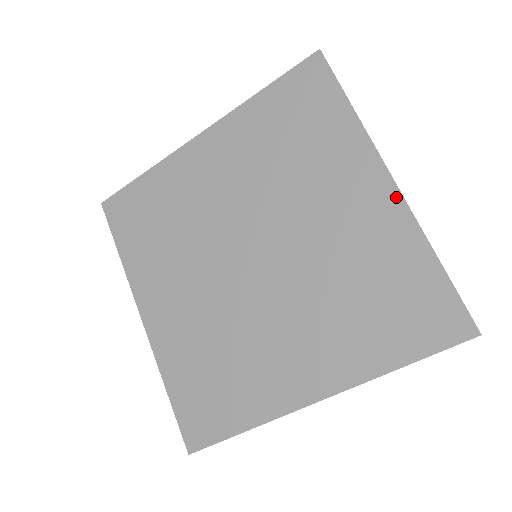
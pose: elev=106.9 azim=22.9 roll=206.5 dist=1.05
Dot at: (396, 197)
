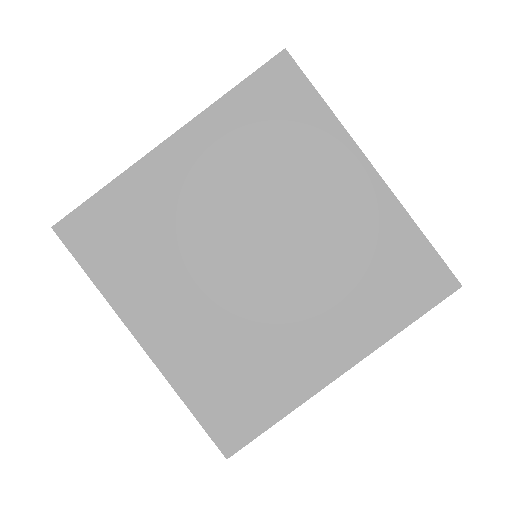
Dot at: (380, 185)
